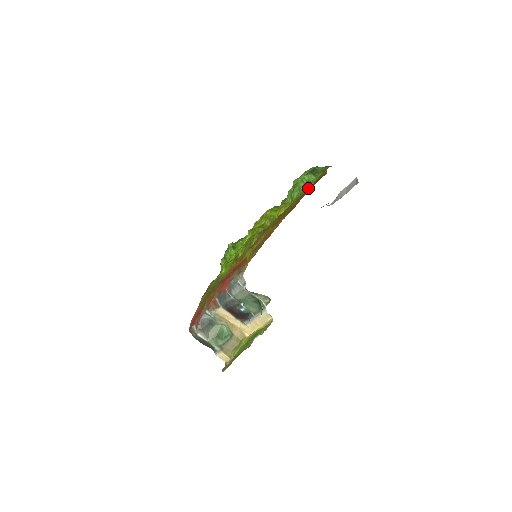
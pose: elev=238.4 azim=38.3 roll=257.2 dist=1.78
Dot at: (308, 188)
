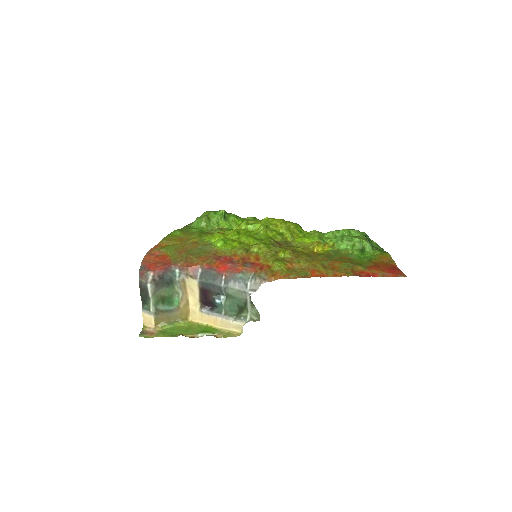
Dot at: (364, 256)
